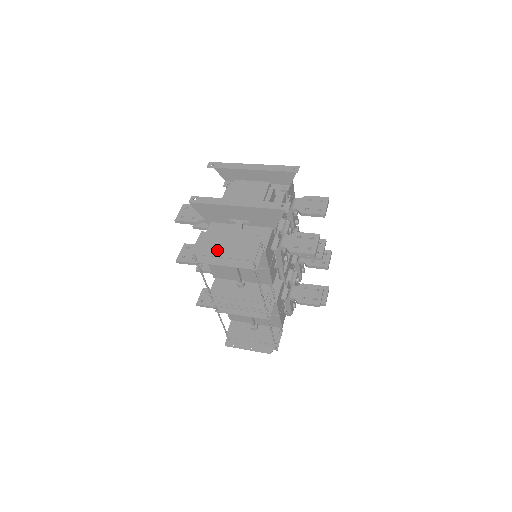
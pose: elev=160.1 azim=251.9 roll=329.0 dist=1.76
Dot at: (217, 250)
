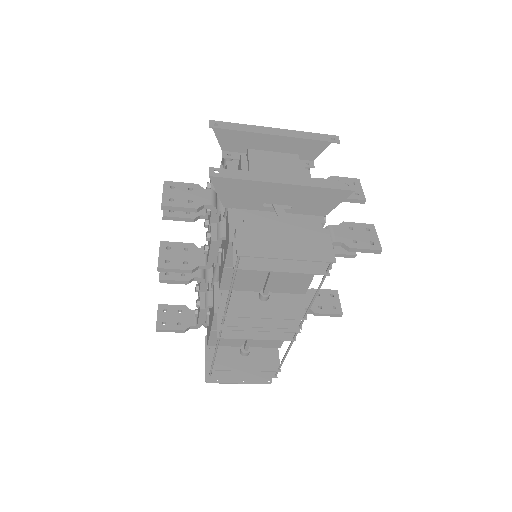
Dot at: (275, 248)
